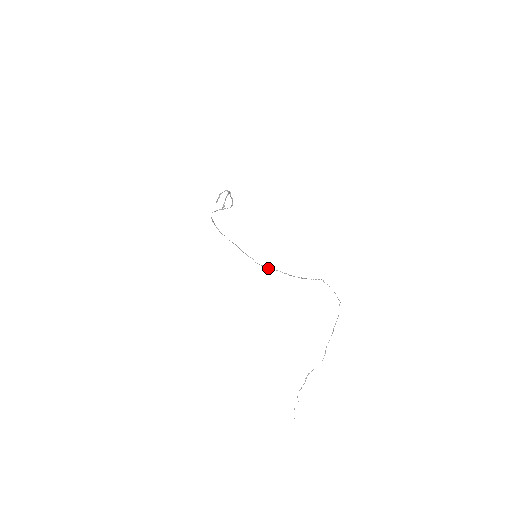
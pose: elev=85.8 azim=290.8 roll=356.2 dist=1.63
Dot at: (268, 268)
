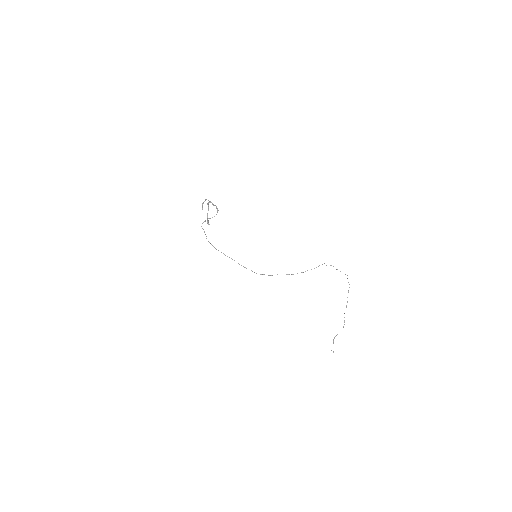
Dot at: (268, 275)
